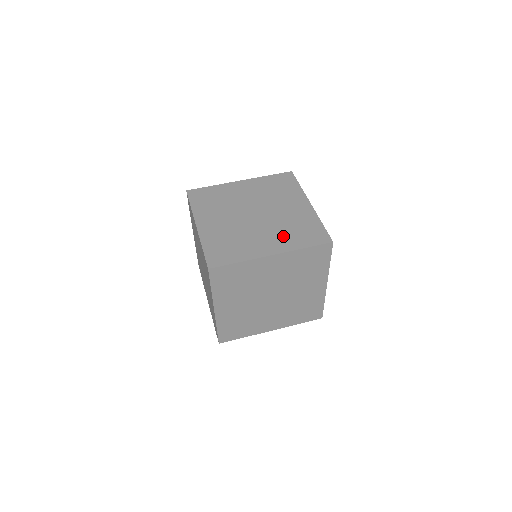
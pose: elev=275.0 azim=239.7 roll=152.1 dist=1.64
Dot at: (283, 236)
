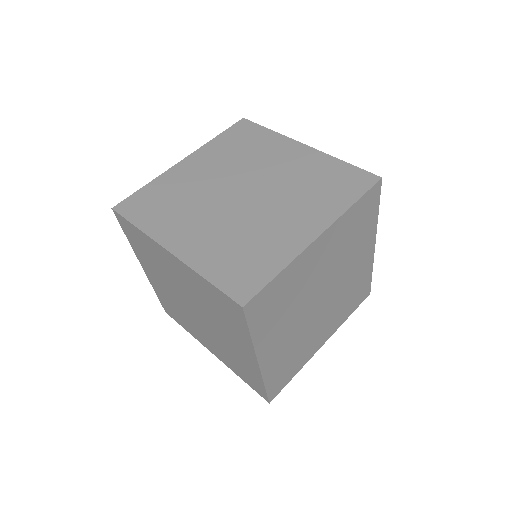
Dot at: (309, 203)
